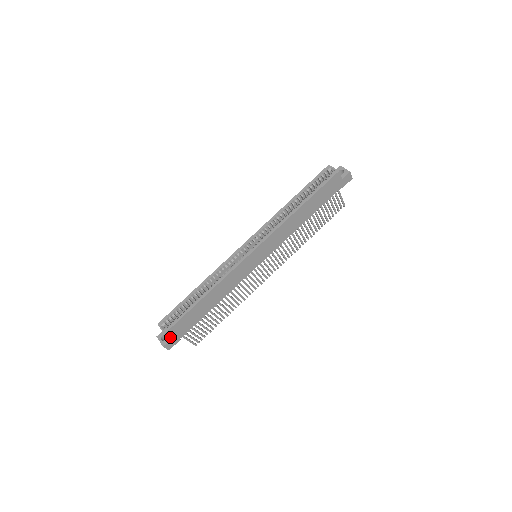
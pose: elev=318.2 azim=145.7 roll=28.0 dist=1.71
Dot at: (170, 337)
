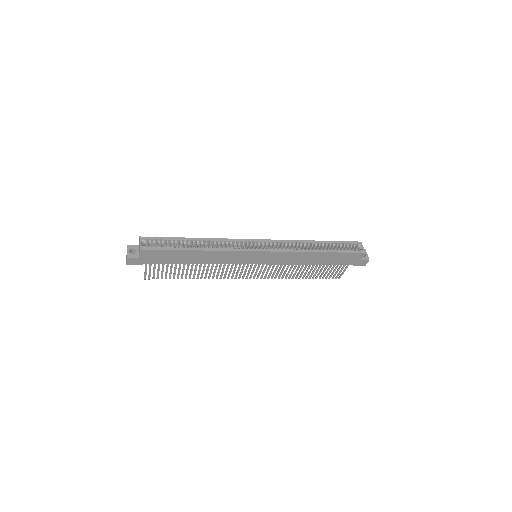
Dot at: (140, 255)
